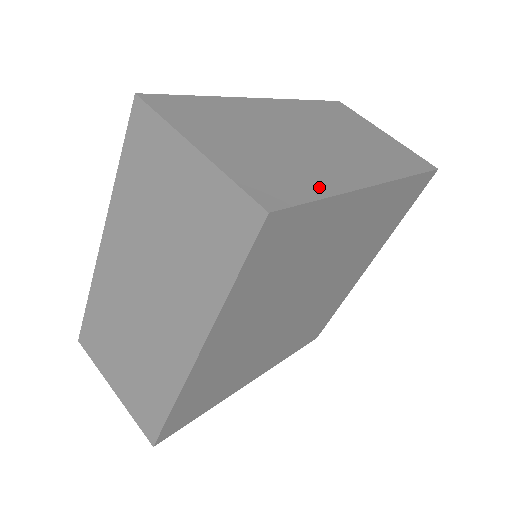
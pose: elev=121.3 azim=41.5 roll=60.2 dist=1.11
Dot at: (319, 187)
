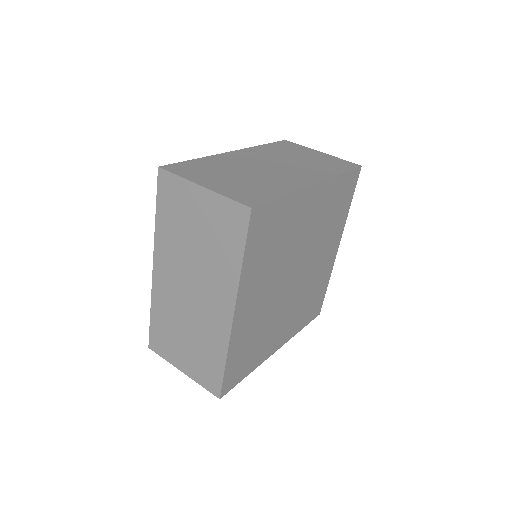
Dot at: (279, 191)
